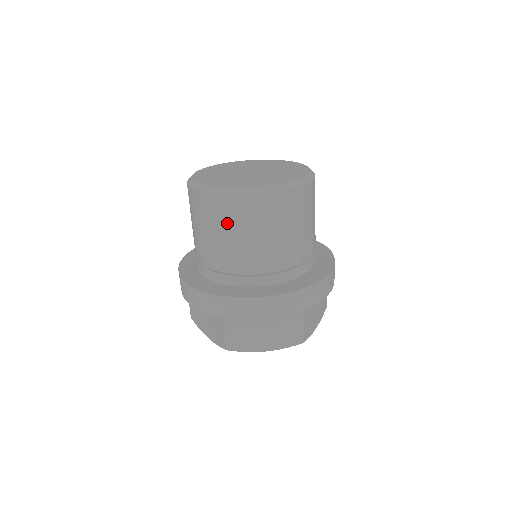
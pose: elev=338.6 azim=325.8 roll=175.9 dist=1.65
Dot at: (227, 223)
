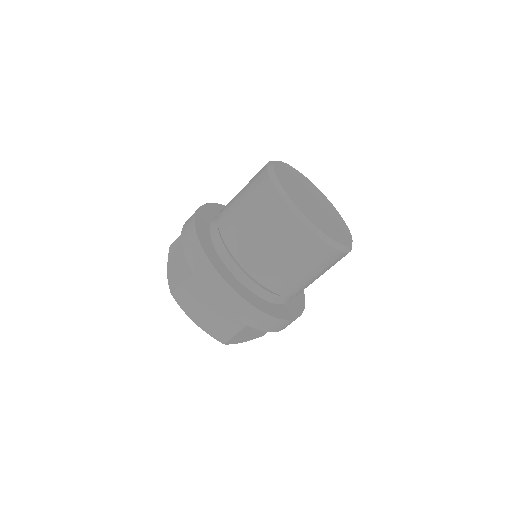
Dot at: (265, 219)
